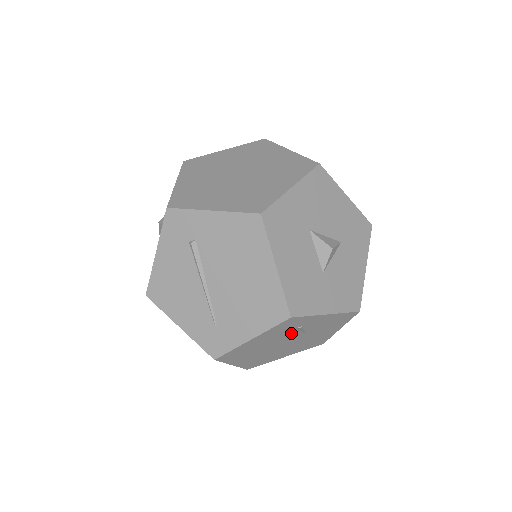
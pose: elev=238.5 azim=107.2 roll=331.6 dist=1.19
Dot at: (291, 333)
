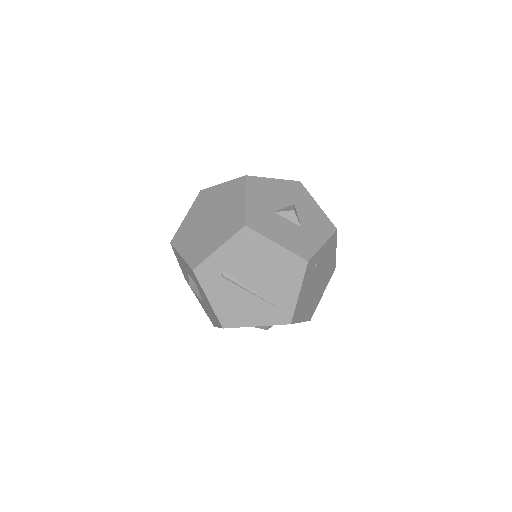
Dot at: (315, 273)
